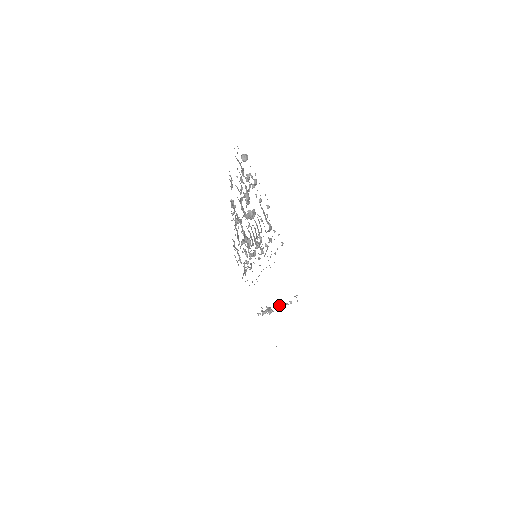
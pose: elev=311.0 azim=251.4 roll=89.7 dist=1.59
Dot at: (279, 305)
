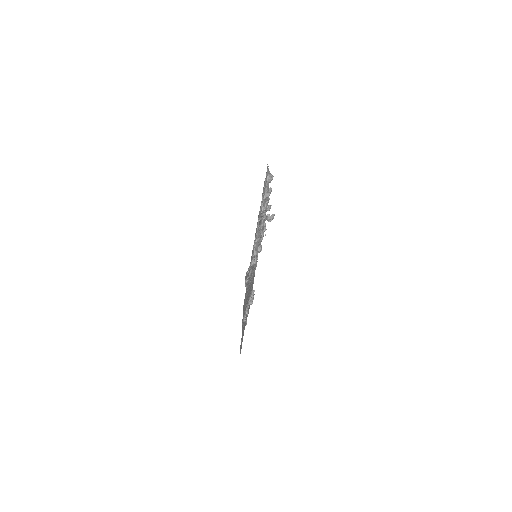
Dot at: (246, 310)
